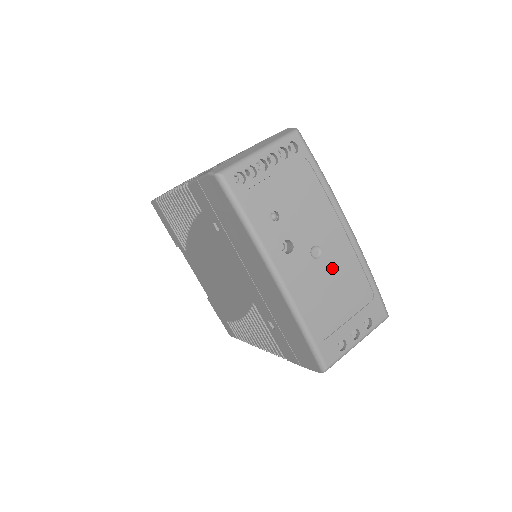
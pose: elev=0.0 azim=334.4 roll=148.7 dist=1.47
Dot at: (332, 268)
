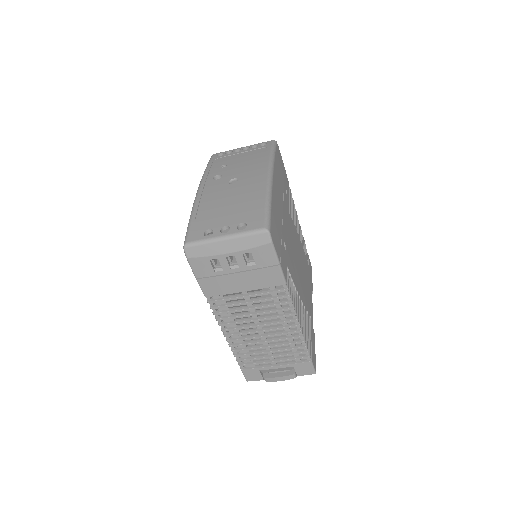
Dot at: (238, 189)
